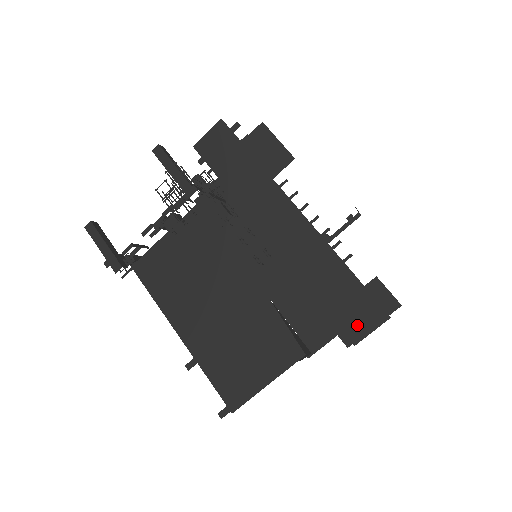
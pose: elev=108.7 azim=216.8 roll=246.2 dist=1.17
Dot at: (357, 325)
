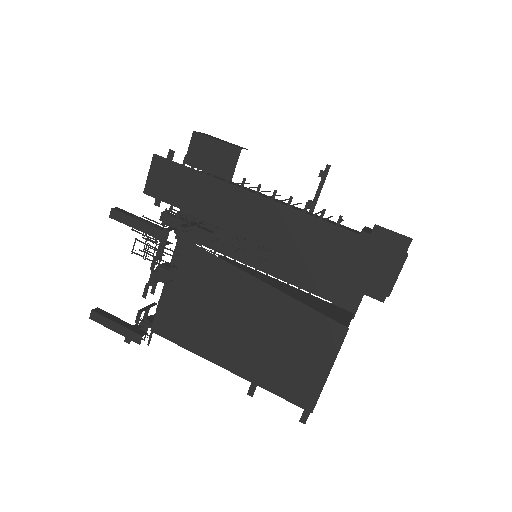
Dot at: (381, 278)
